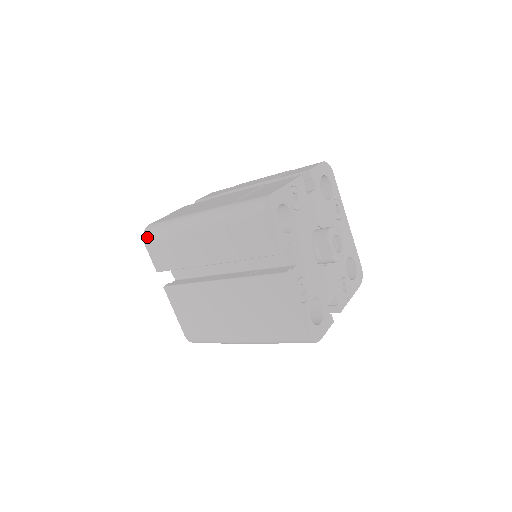
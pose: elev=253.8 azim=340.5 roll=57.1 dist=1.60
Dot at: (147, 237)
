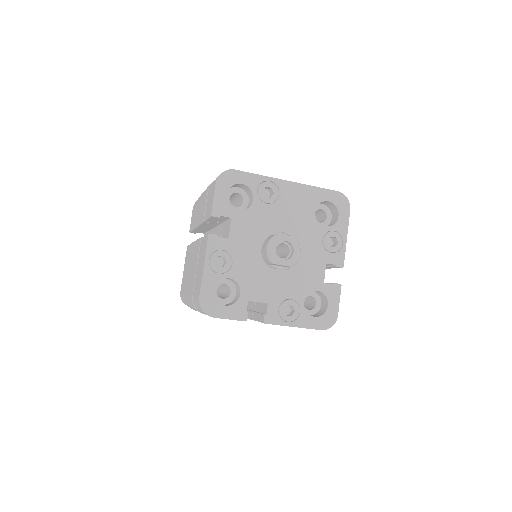
Dot at: occluded
